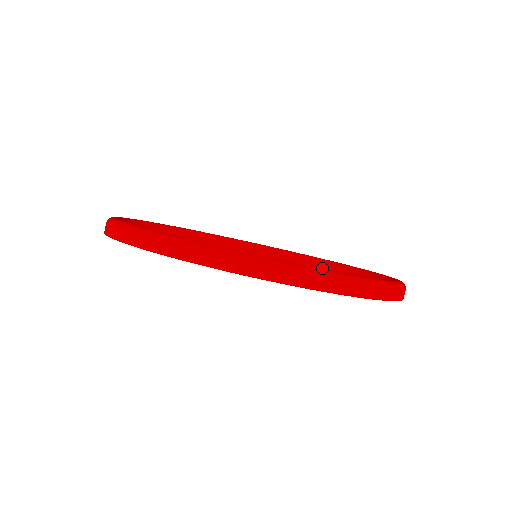
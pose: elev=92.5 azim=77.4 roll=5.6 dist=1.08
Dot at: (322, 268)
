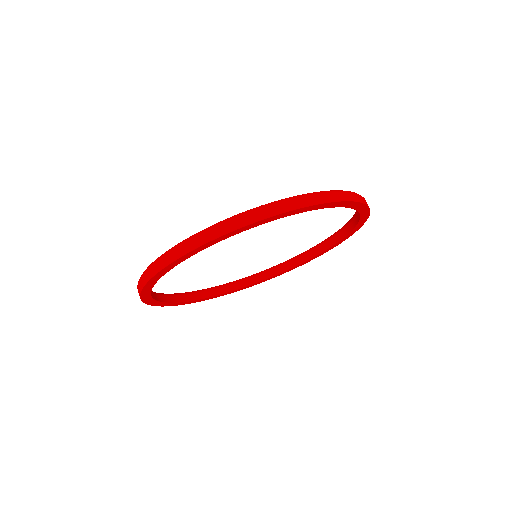
Dot at: (291, 266)
